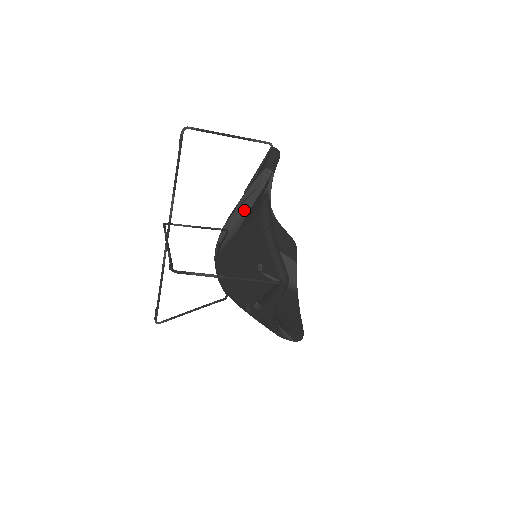
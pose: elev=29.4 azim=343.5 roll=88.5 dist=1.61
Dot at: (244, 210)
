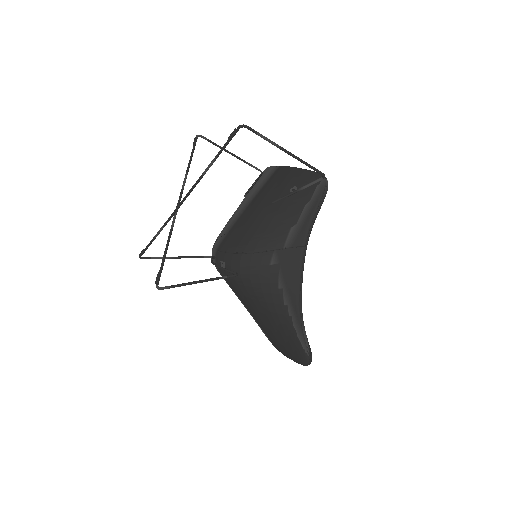
Dot at: (254, 190)
